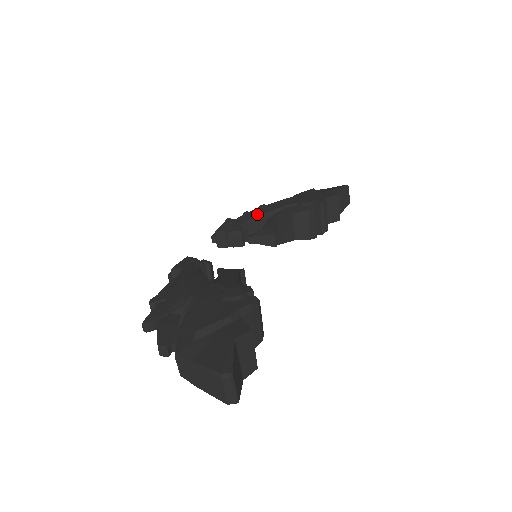
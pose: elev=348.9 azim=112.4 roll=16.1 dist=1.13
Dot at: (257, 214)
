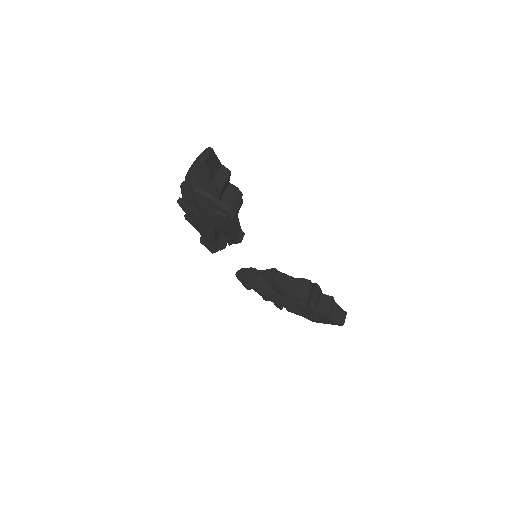
Dot at: occluded
